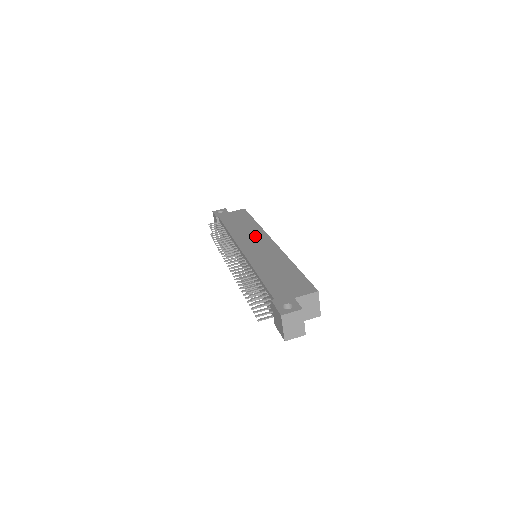
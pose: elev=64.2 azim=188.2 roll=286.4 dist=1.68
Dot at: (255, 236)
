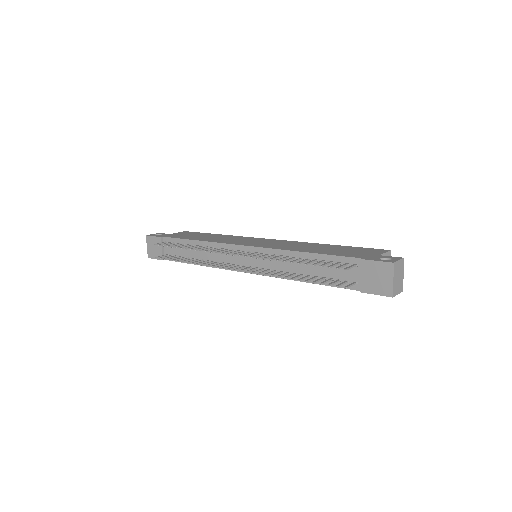
Dot at: (242, 239)
